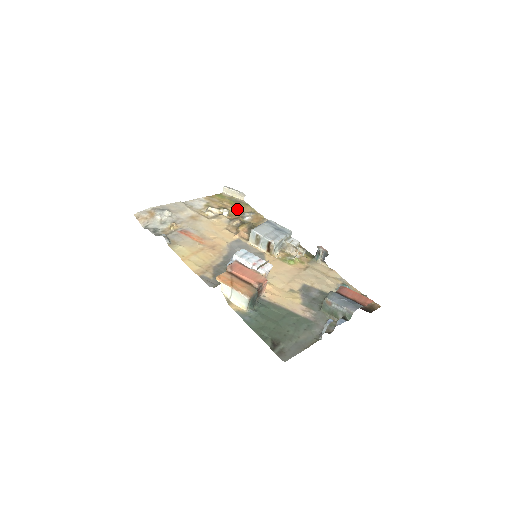
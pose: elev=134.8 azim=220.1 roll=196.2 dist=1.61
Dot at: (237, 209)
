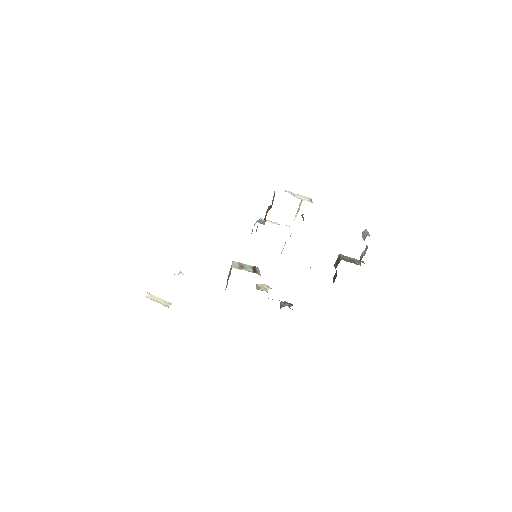
Dot at: occluded
